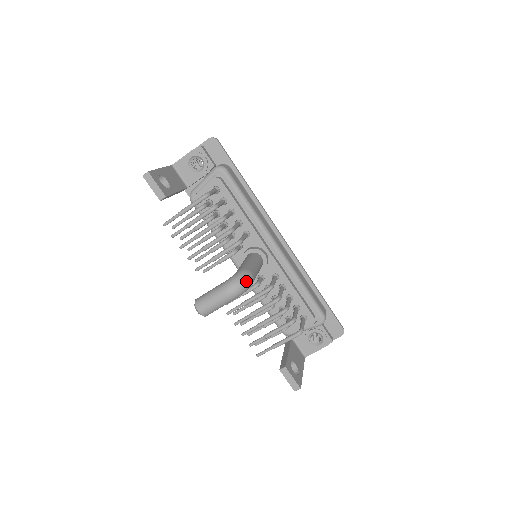
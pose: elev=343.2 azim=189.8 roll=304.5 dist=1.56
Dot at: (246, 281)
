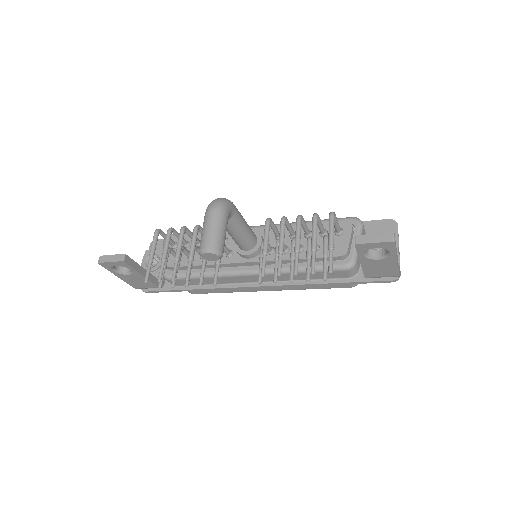
Dot at: (221, 198)
